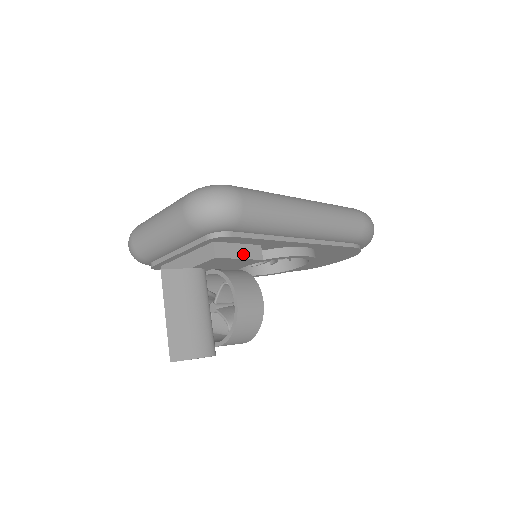
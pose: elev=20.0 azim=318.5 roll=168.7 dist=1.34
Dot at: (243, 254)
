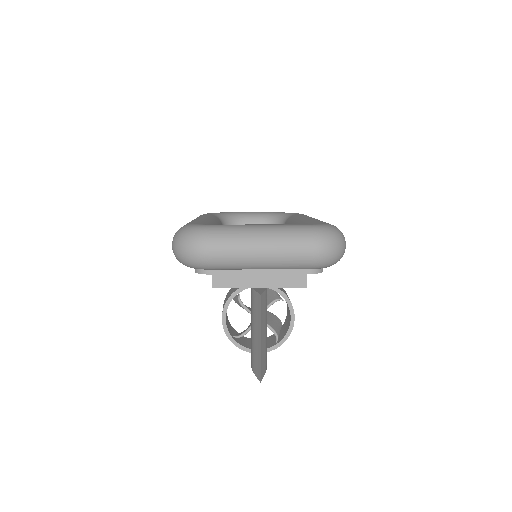
Dot at: occluded
